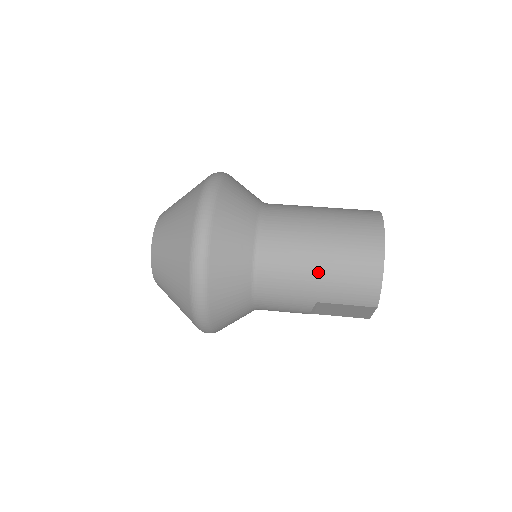
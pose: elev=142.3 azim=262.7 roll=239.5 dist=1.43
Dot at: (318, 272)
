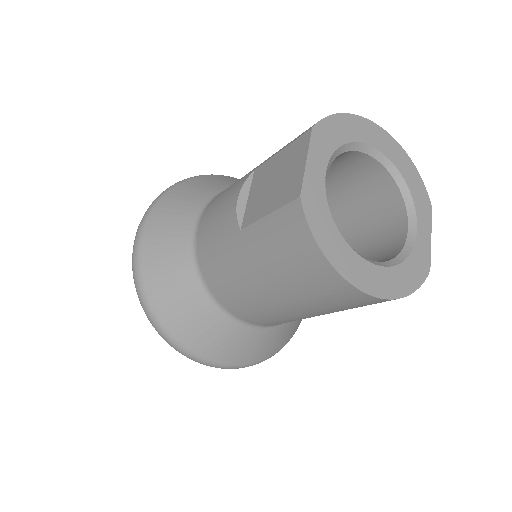
Dot at: occluded
